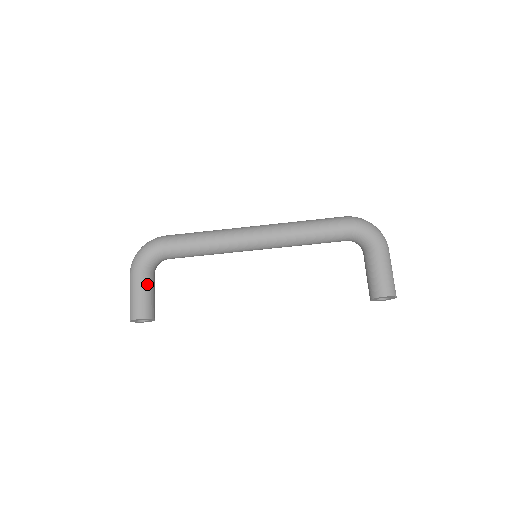
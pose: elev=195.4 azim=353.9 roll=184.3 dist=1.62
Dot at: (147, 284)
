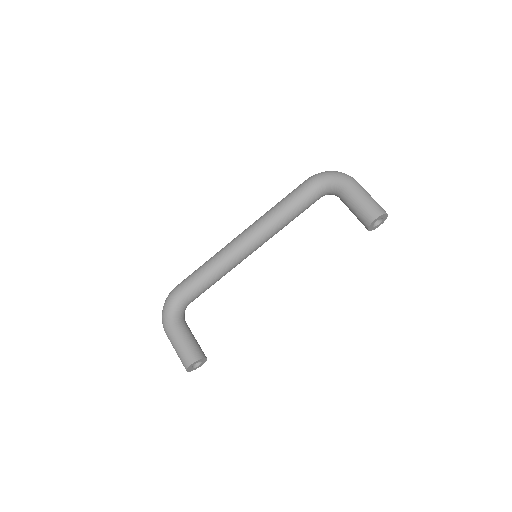
Dot at: (183, 332)
